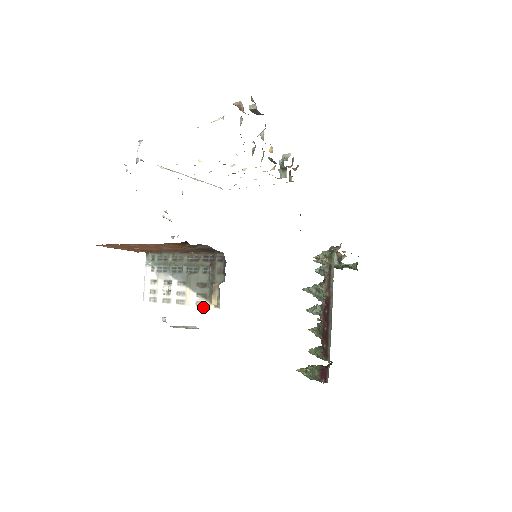
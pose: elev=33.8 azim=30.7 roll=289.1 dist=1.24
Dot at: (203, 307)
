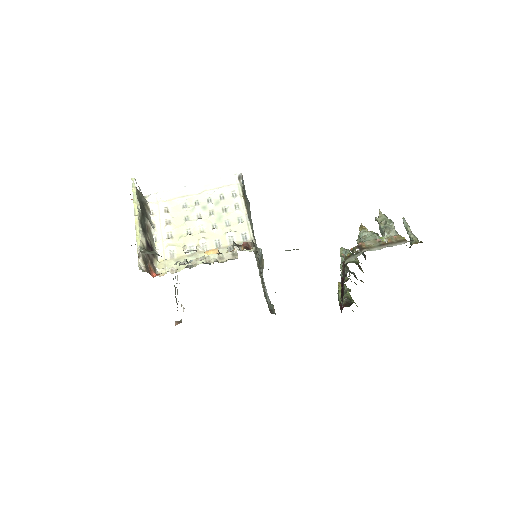
Dot at: occluded
